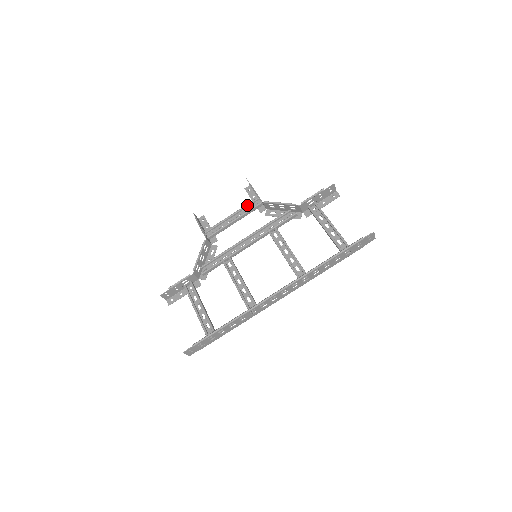
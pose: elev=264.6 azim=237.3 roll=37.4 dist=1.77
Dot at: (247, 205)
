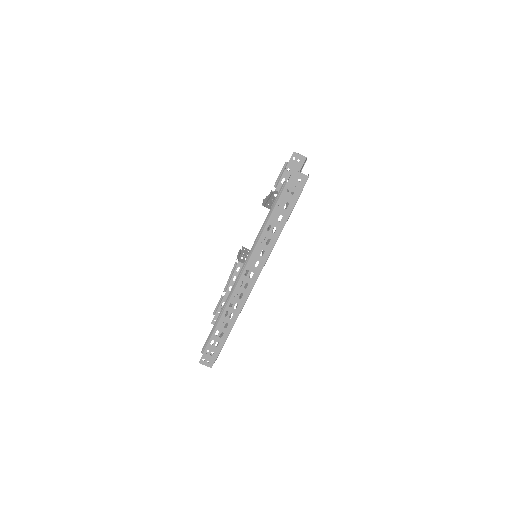
Dot at: occluded
